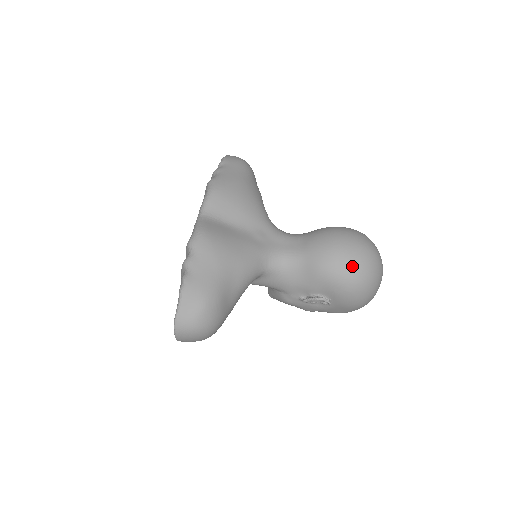
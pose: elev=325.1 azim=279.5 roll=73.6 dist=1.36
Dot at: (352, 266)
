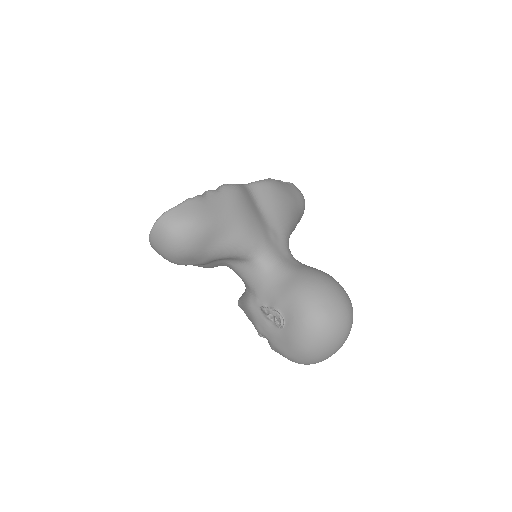
Dot at: (324, 304)
